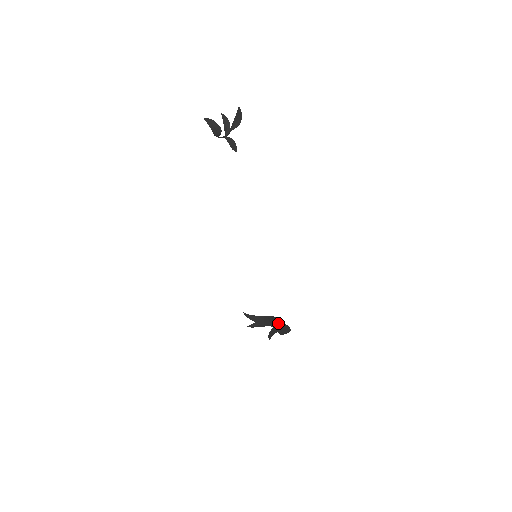
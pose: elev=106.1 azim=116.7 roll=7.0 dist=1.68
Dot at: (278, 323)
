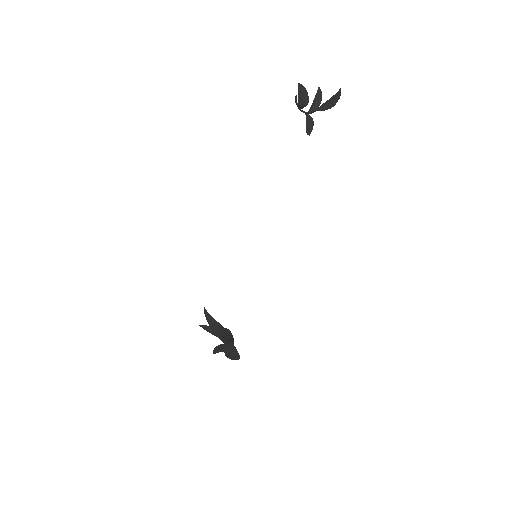
Dot at: (228, 342)
